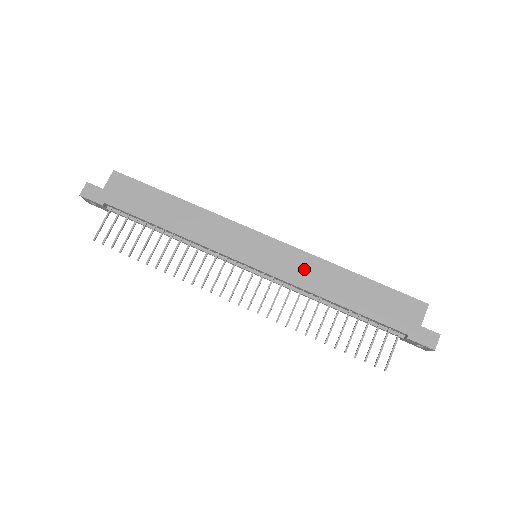
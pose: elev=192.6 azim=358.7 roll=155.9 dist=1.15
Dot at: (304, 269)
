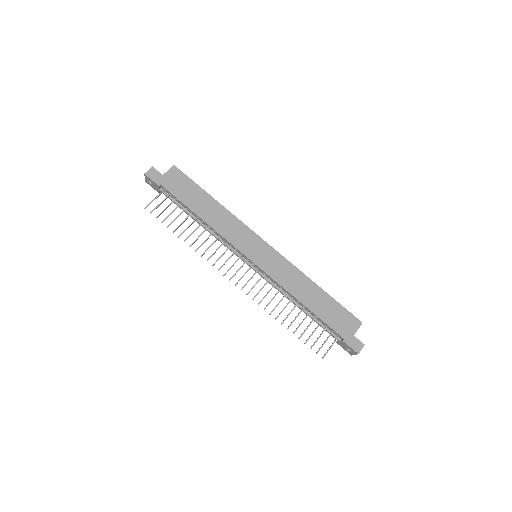
Dot at: (287, 274)
